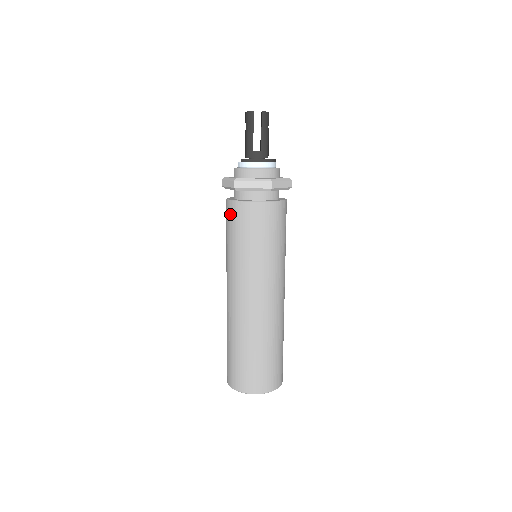
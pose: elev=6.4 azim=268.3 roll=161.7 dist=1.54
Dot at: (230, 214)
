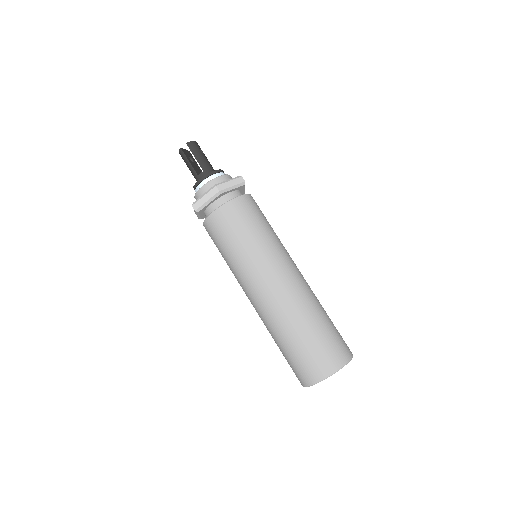
Dot at: (209, 234)
